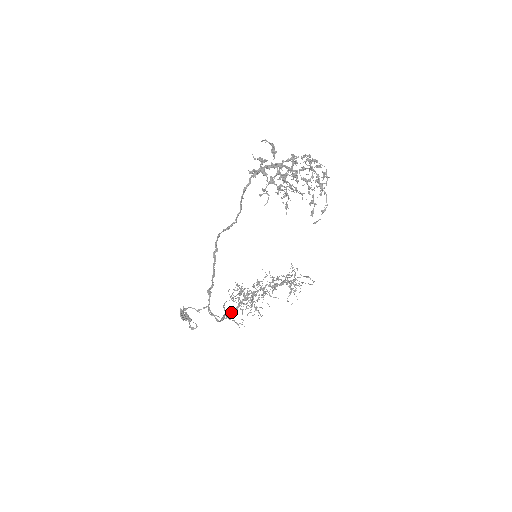
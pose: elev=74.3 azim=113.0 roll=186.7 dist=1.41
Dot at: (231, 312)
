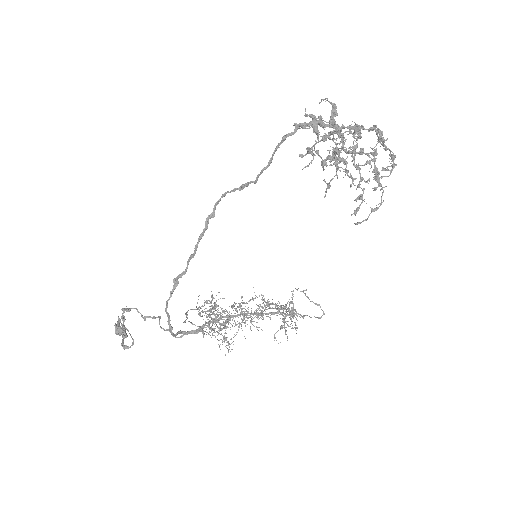
Dot at: (191, 330)
